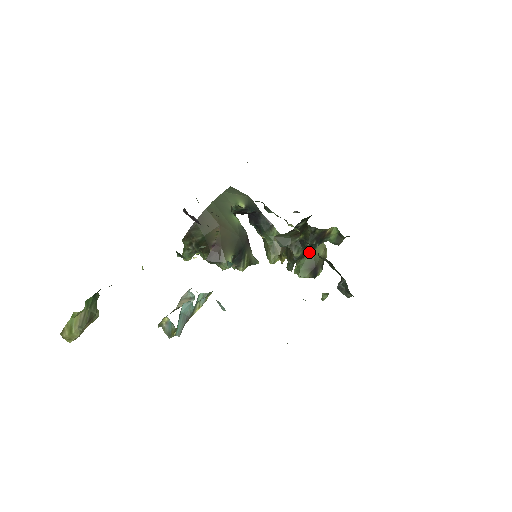
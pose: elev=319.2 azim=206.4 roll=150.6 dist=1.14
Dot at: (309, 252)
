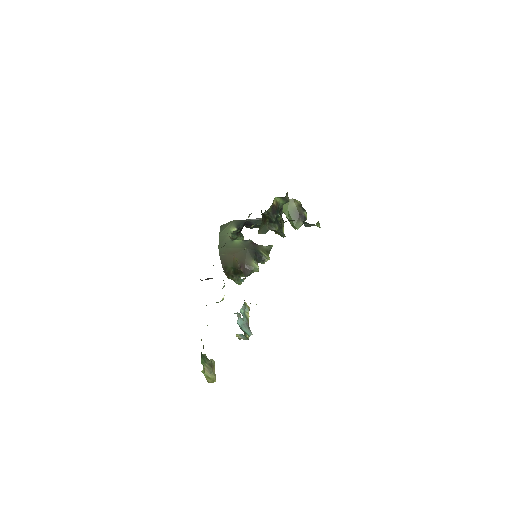
Dot at: (288, 212)
